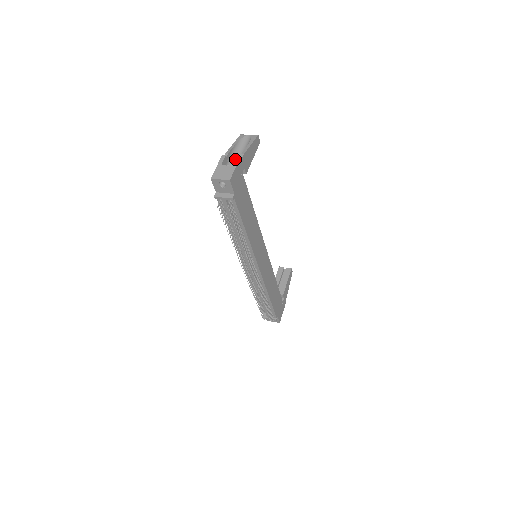
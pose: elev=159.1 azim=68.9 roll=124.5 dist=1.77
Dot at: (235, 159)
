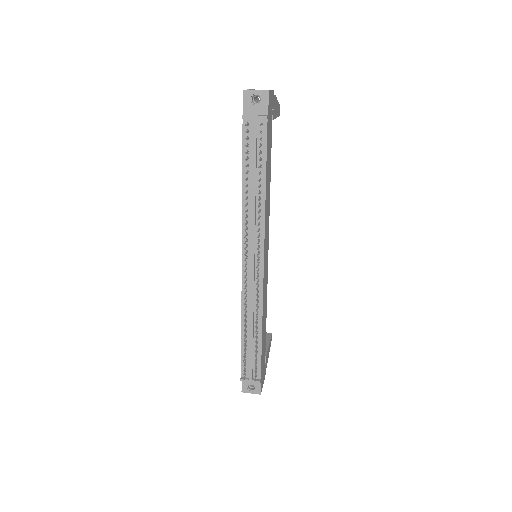
Dot at: occluded
